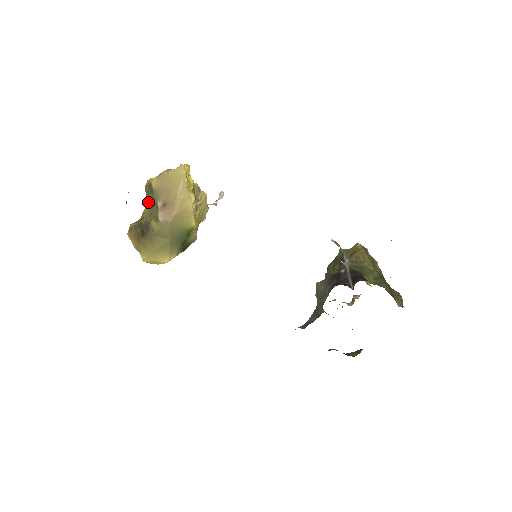
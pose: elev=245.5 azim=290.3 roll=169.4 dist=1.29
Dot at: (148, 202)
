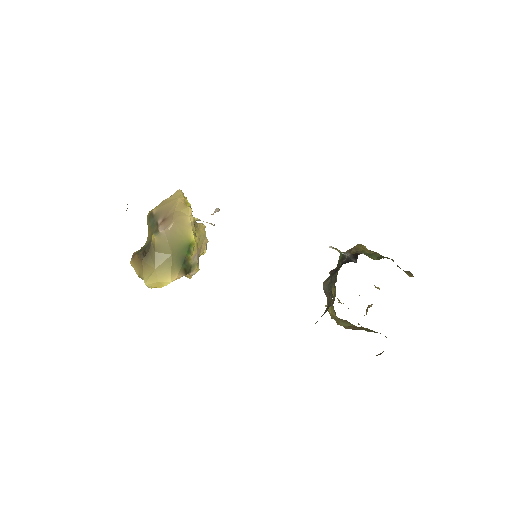
Dot at: (149, 227)
